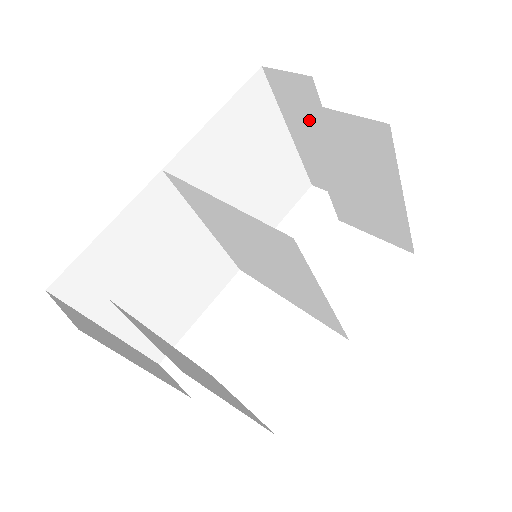
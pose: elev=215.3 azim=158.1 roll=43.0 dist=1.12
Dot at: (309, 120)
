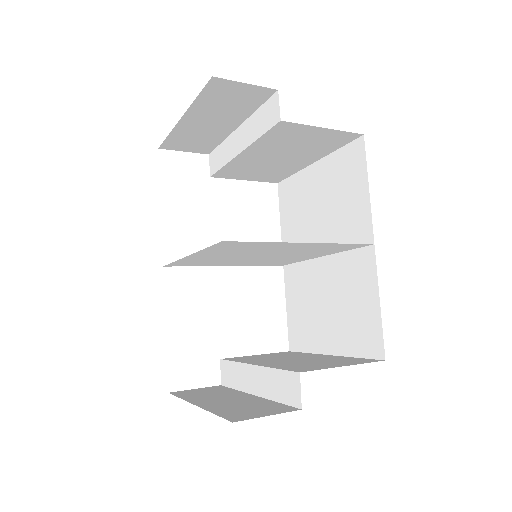
Dot at: (281, 131)
